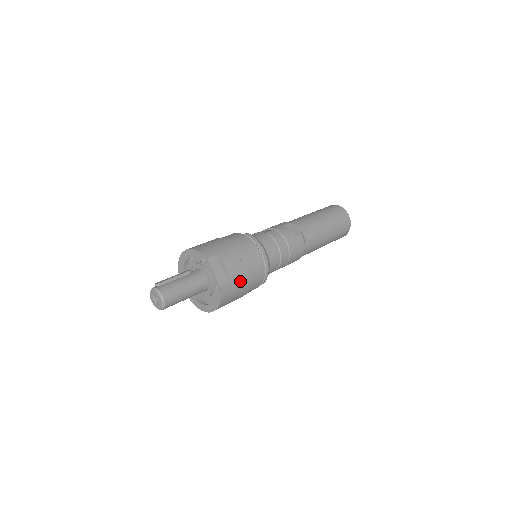
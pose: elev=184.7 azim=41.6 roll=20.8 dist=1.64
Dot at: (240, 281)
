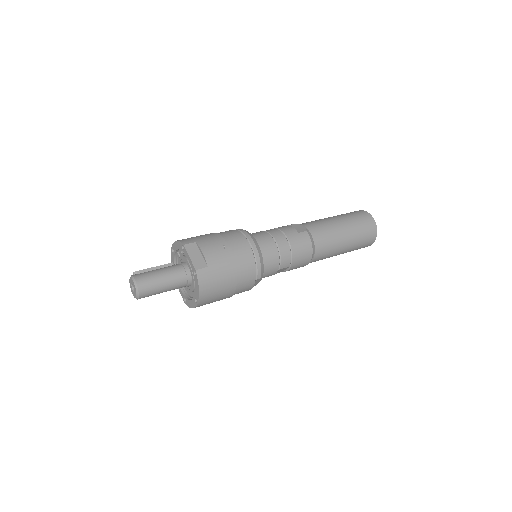
Dot at: (222, 268)
